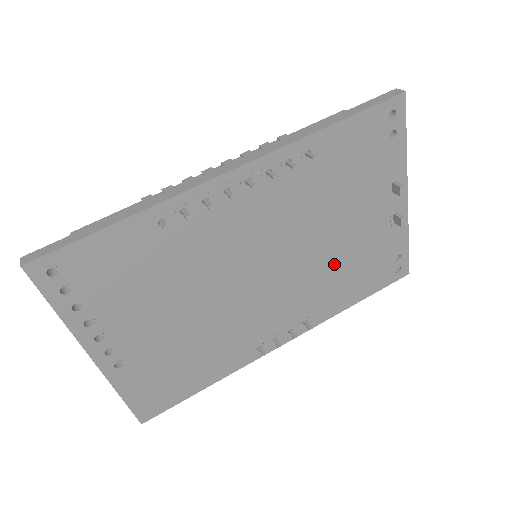
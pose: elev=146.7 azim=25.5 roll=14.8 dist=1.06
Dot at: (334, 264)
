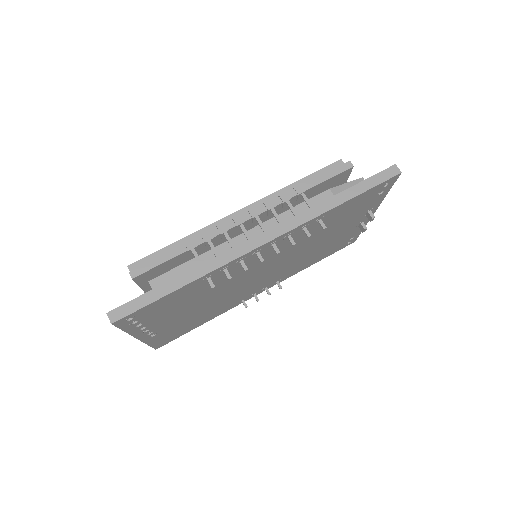
Dot at: (309, 255)
